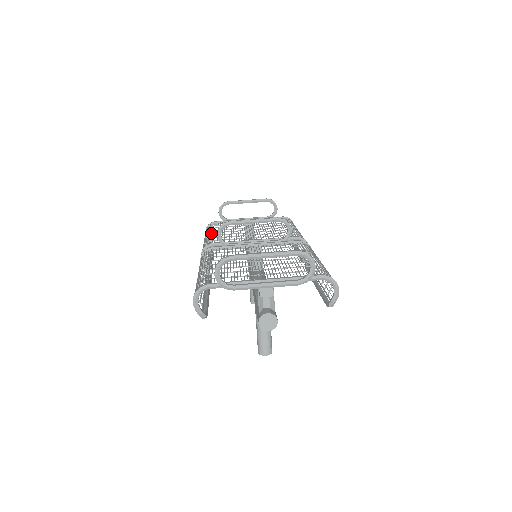
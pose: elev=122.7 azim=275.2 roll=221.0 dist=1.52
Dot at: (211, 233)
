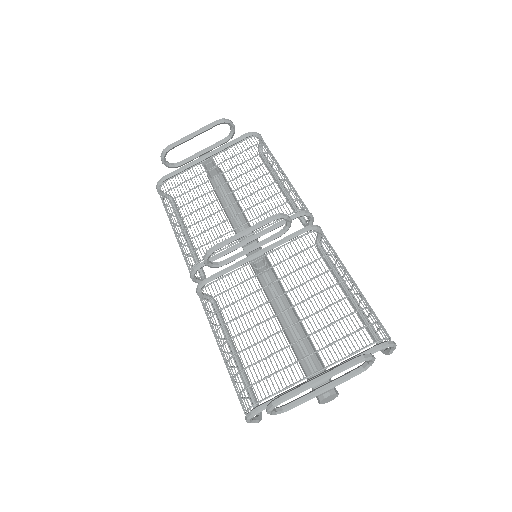
Dot at: (178, 221)
